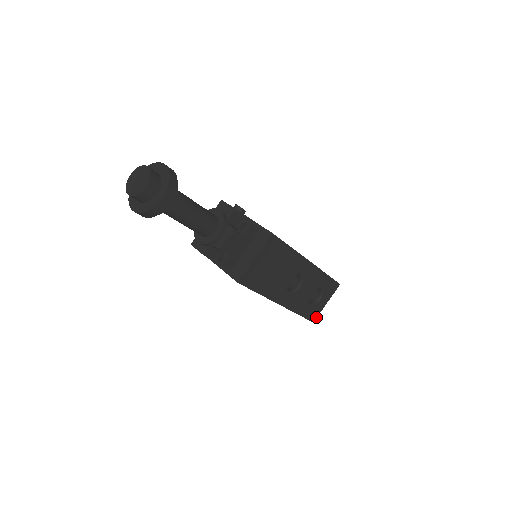
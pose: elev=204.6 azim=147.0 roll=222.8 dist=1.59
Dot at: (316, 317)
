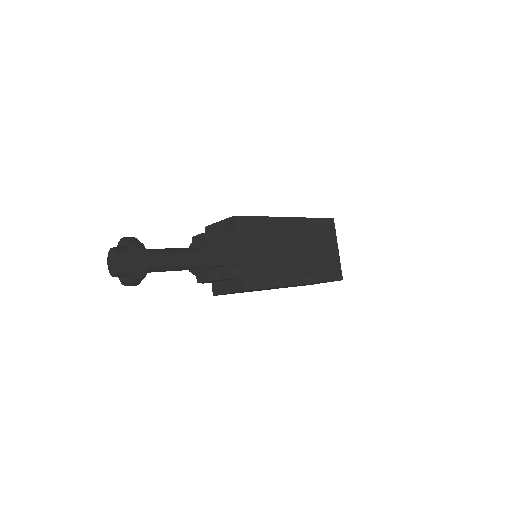
Dot at: occluded
